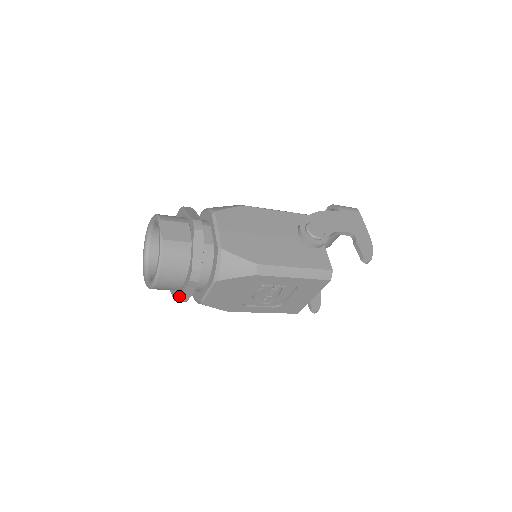
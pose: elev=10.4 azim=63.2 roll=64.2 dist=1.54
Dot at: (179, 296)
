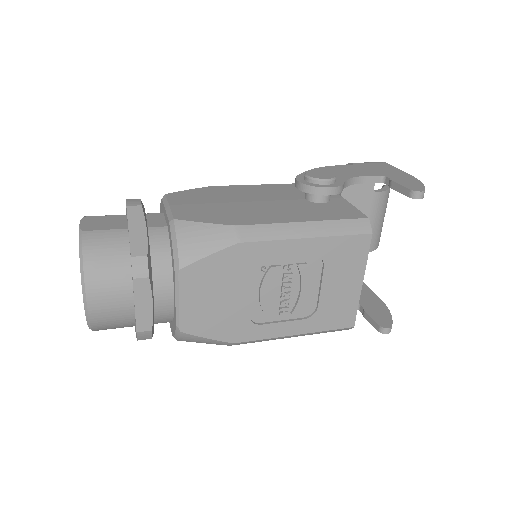
Dot at: occluded
